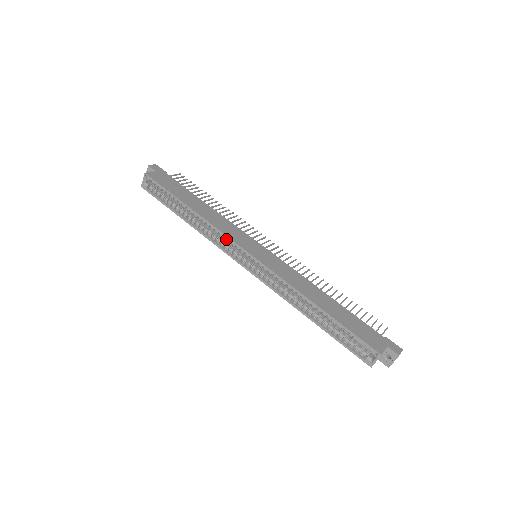
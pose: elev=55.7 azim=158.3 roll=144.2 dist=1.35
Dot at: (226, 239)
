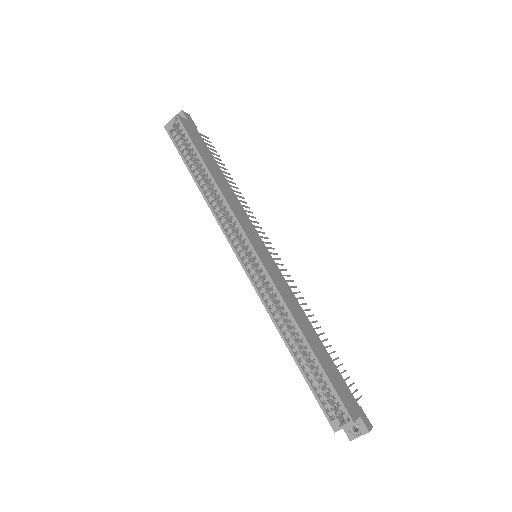
Dot at: (234, 222)
